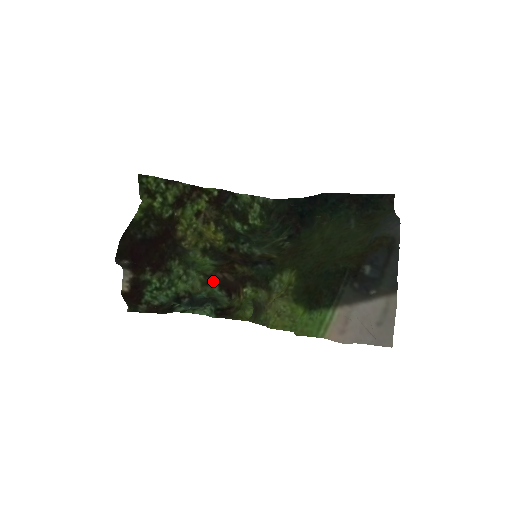
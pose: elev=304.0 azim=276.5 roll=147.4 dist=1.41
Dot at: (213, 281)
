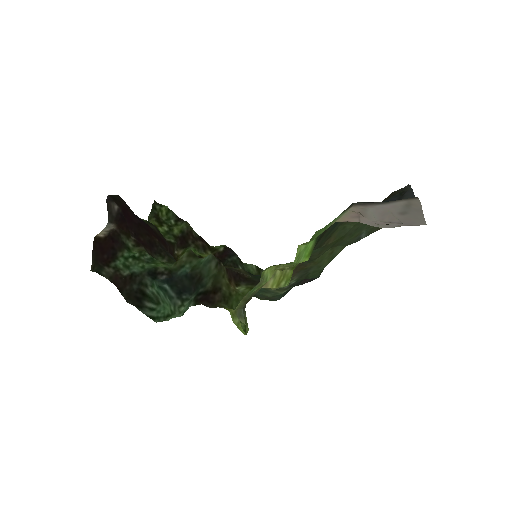
Dot at: (202, 258)
